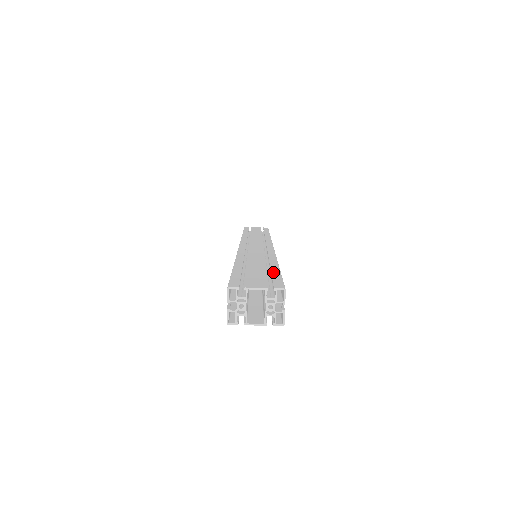
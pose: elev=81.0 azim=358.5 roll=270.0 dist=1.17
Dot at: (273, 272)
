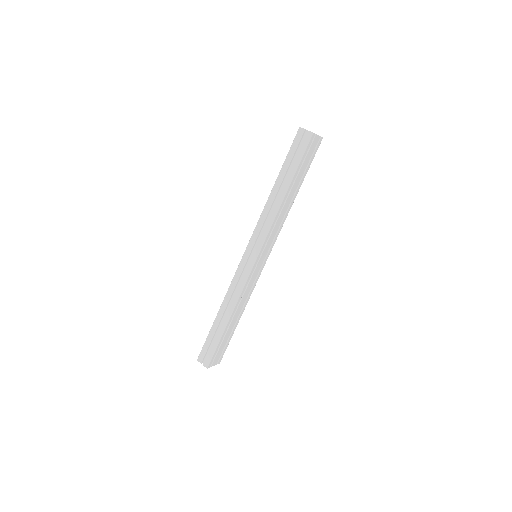
Dot at: occluded
